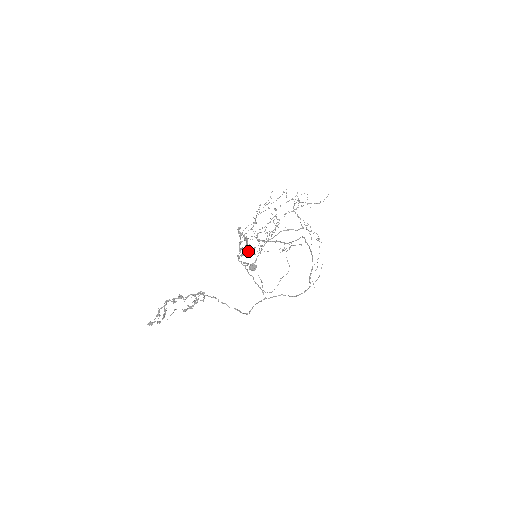
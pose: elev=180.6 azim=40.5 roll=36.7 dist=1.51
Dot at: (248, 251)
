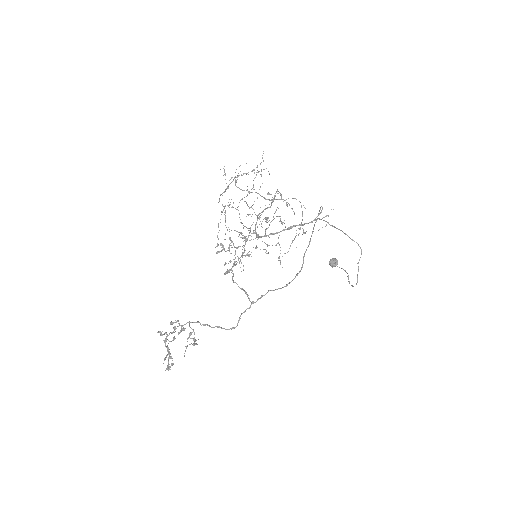
Dot at: occluded
